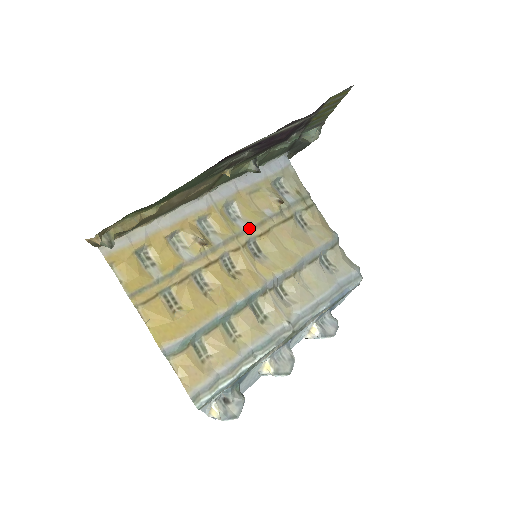
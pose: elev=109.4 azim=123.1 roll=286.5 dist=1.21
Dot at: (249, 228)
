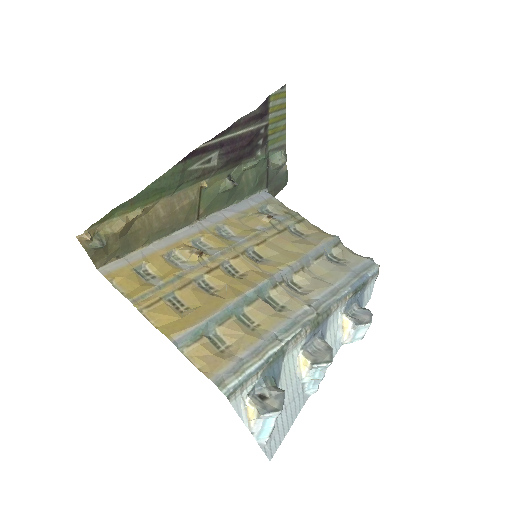
Dot at: (244, 240)
